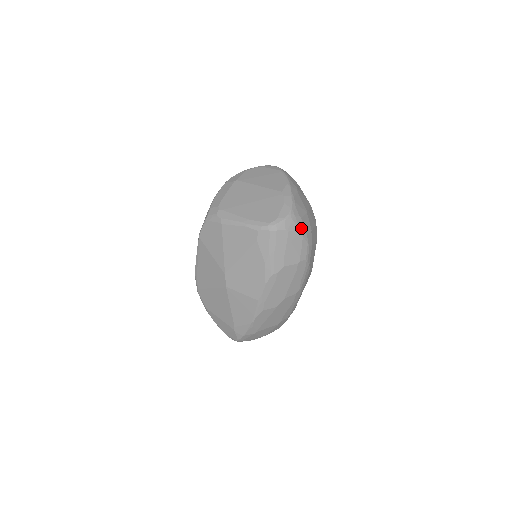
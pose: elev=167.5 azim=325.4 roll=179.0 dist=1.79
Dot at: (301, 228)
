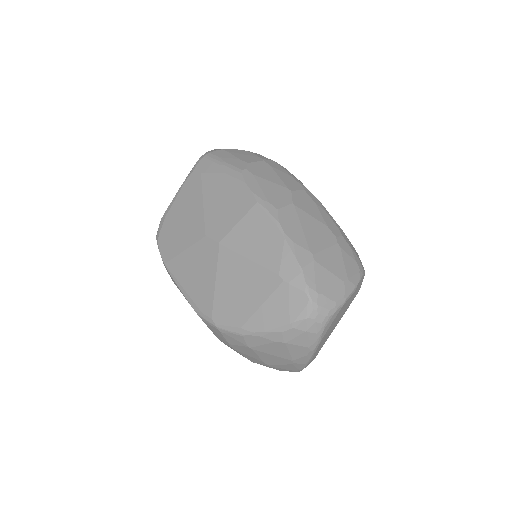
Dot at: occluded
